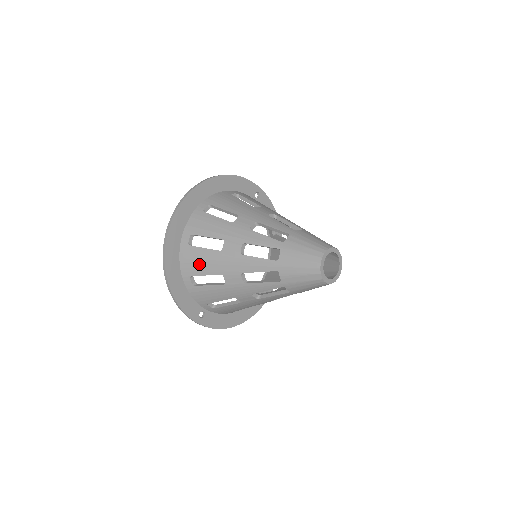
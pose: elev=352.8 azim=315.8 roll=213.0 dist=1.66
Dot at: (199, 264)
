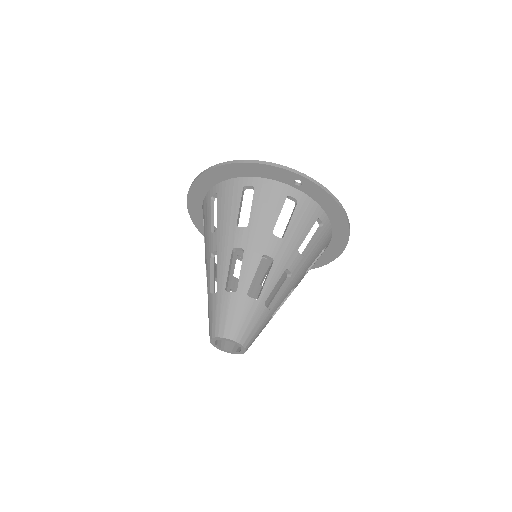
Dot at: occluded
